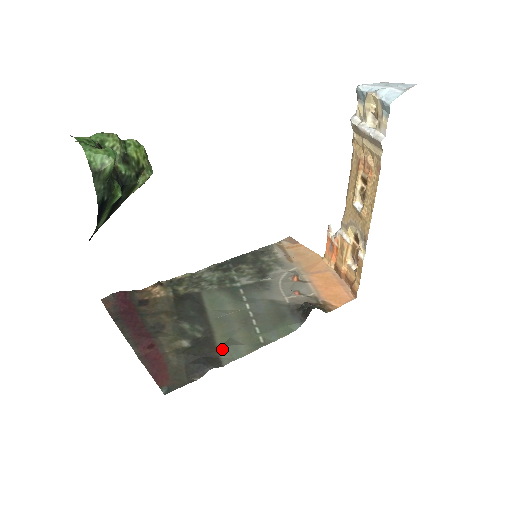
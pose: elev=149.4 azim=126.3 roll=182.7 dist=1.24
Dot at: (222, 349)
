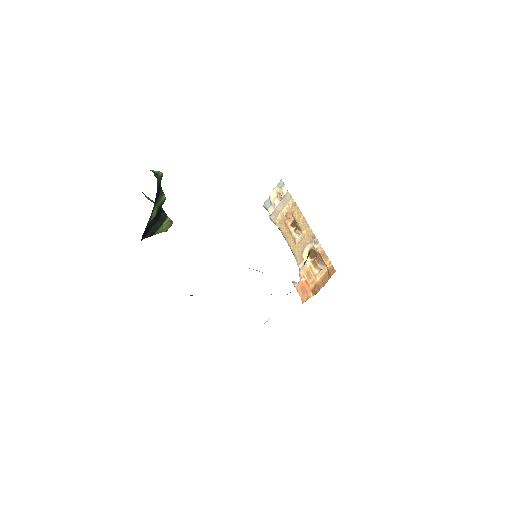
Dot at: occluded
